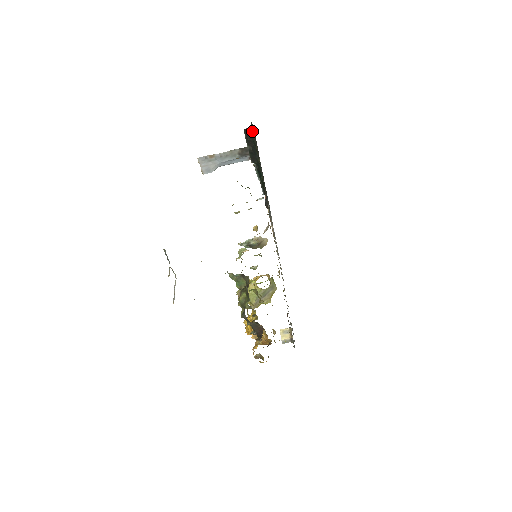
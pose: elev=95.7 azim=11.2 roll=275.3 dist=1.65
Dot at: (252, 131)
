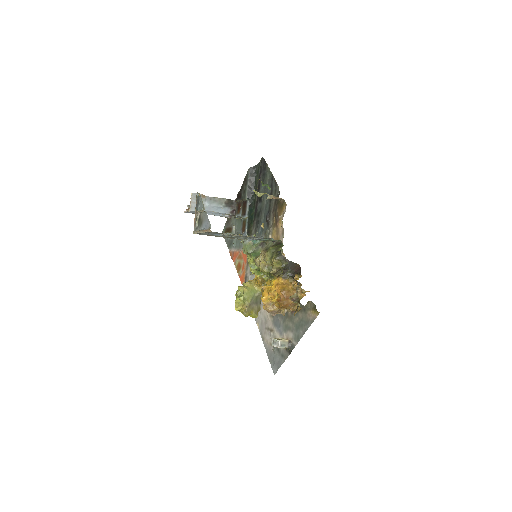
Dot at: (257, 169)
